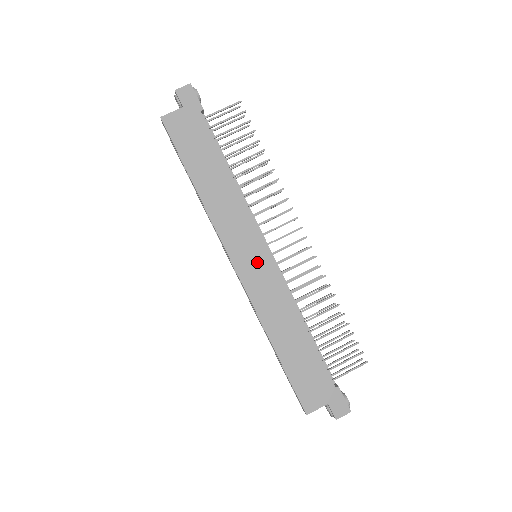
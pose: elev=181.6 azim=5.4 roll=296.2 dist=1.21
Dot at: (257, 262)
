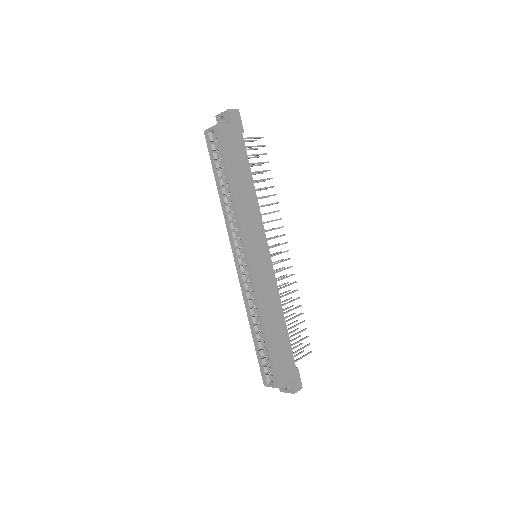
Dot at: (262, 260)
